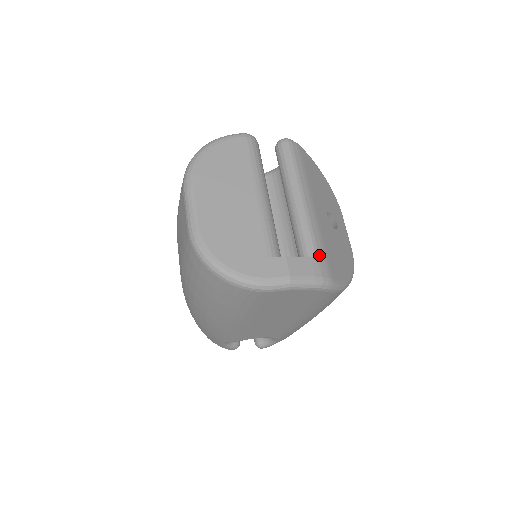
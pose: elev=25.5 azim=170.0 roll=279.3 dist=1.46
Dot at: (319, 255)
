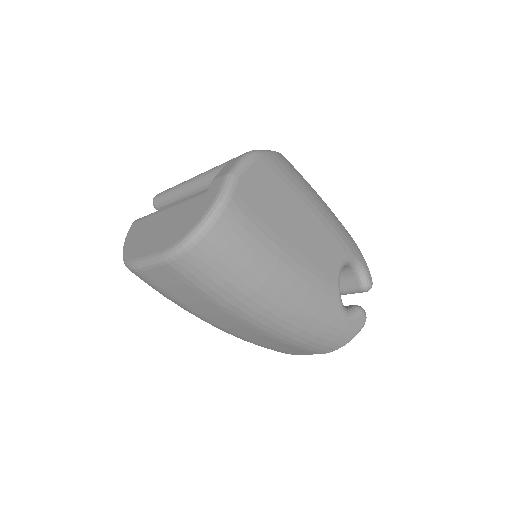
Dot at: occluded
